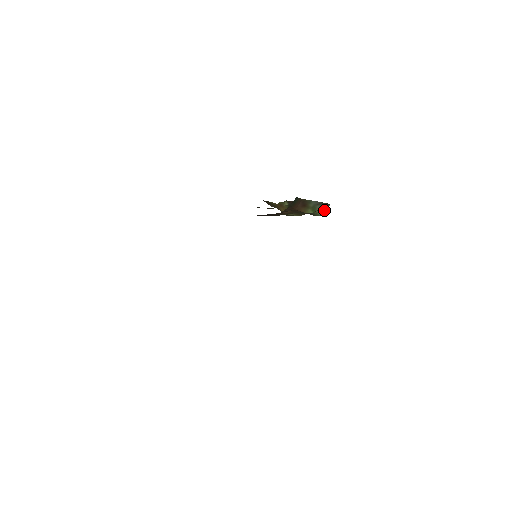
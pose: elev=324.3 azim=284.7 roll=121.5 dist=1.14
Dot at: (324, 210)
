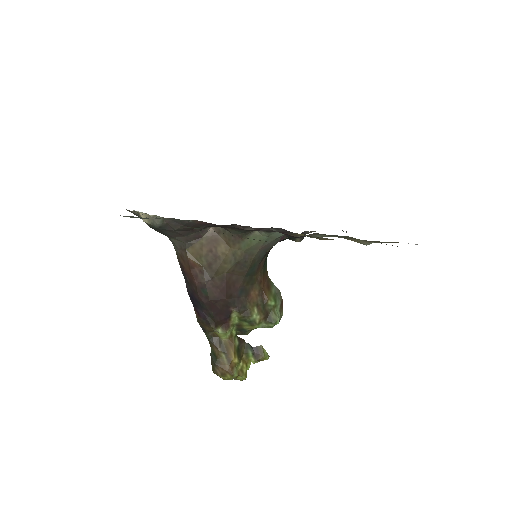
Dot at: (280, 316)
